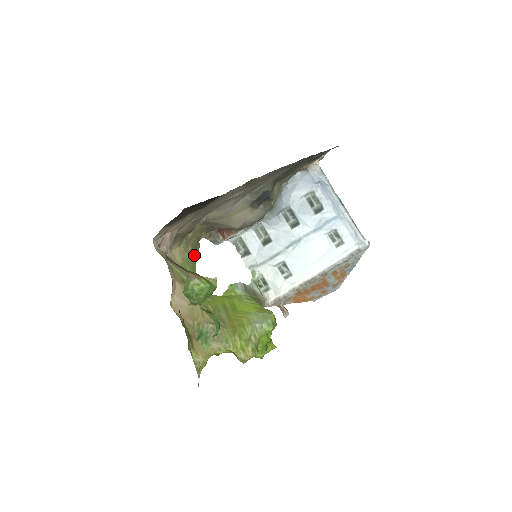
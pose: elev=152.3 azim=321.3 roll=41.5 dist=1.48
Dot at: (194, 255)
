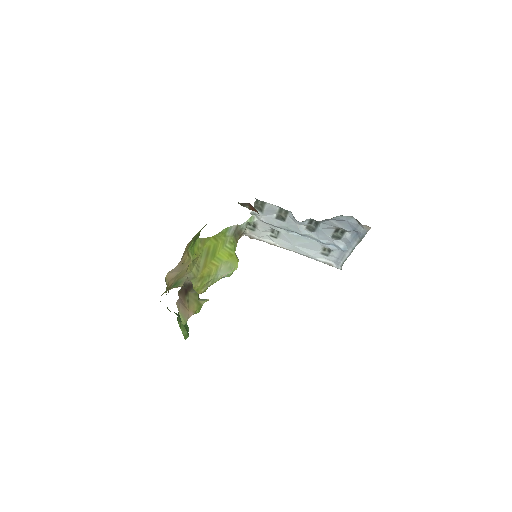
Dot at: occluded
